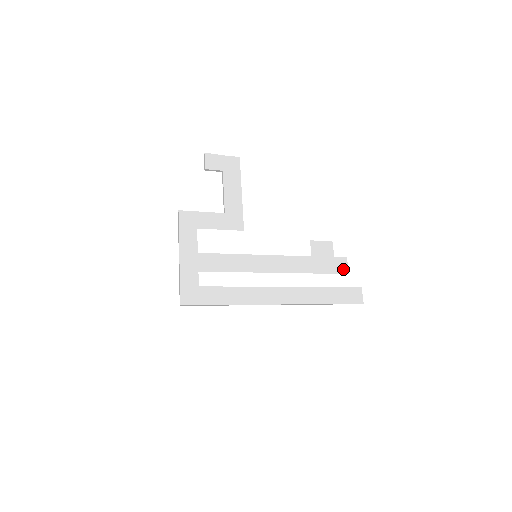
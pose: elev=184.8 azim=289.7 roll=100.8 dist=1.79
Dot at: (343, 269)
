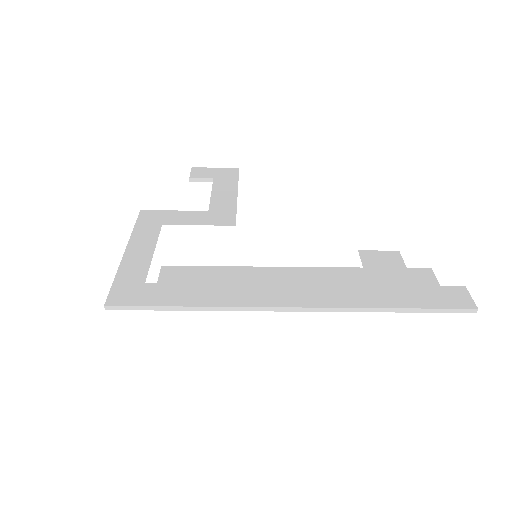
Dot at: (428, 282)
